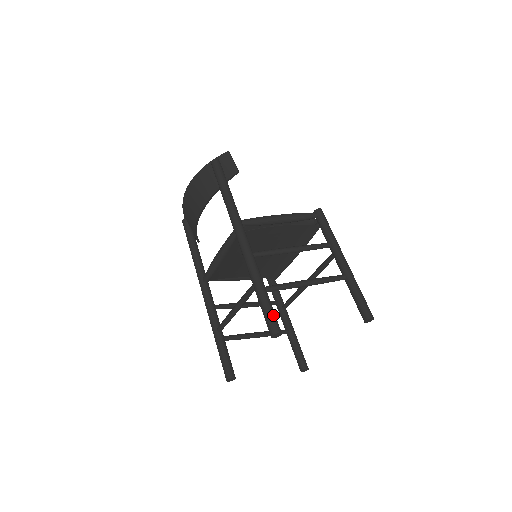
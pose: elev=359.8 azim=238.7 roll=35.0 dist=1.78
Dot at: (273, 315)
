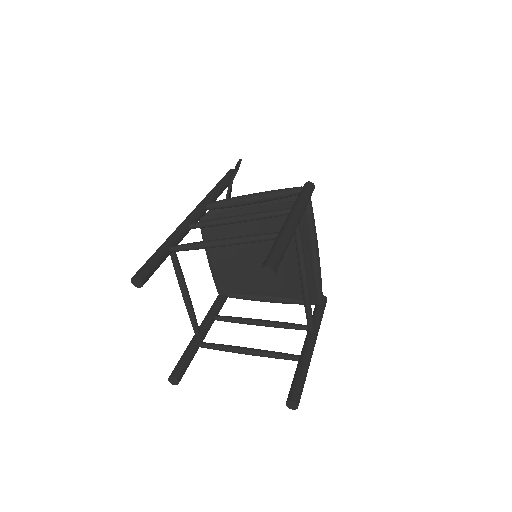
Dot at: (147, 264)
